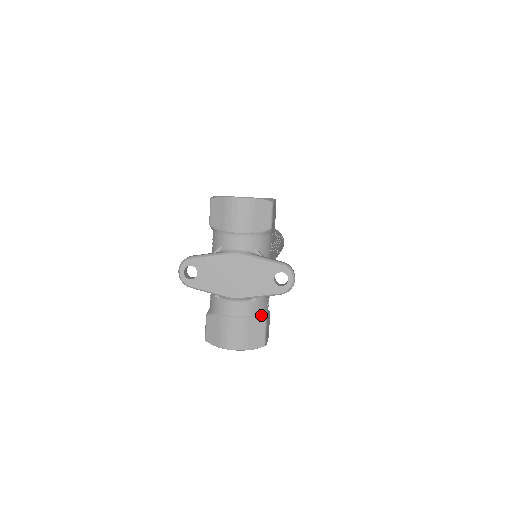
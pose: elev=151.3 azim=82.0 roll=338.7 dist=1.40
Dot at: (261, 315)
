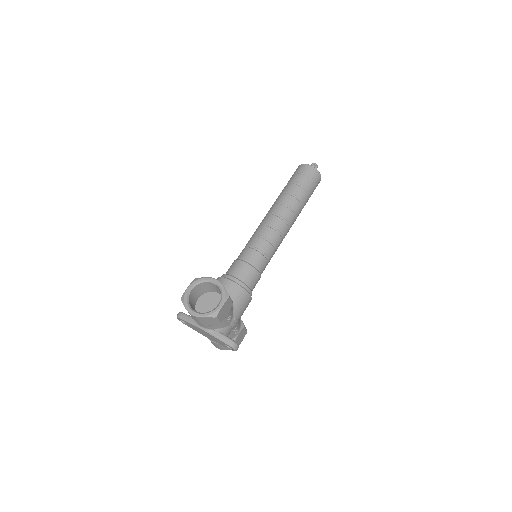
Dot at: occluded
